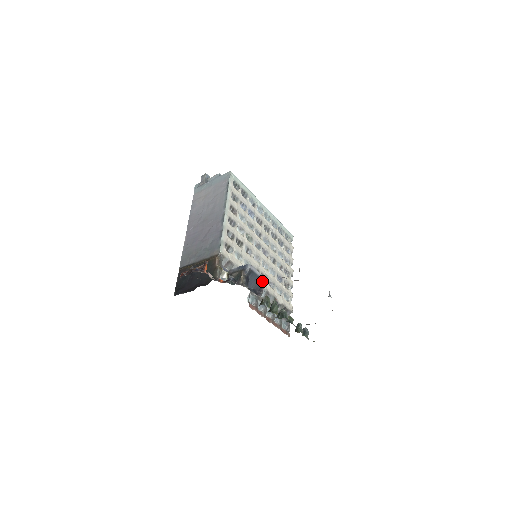
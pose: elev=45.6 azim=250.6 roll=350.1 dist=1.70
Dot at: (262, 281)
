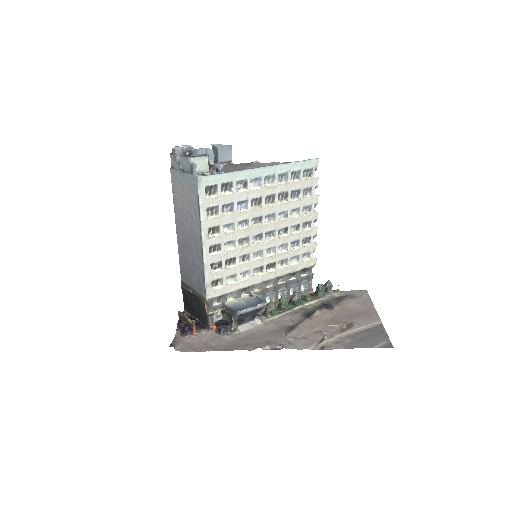
Dot at: (258, 309)
